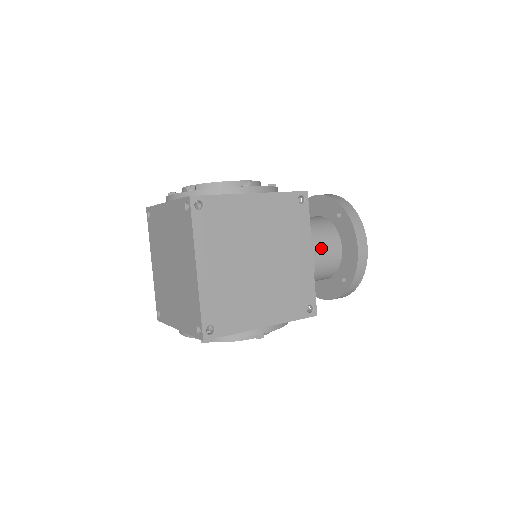
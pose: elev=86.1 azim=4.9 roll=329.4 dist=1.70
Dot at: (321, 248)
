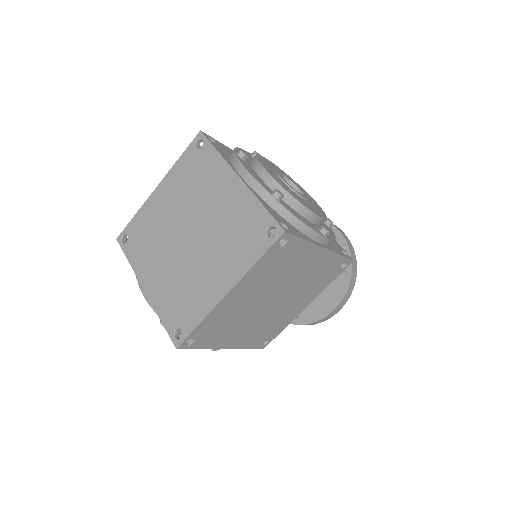
Dot at: occluded
